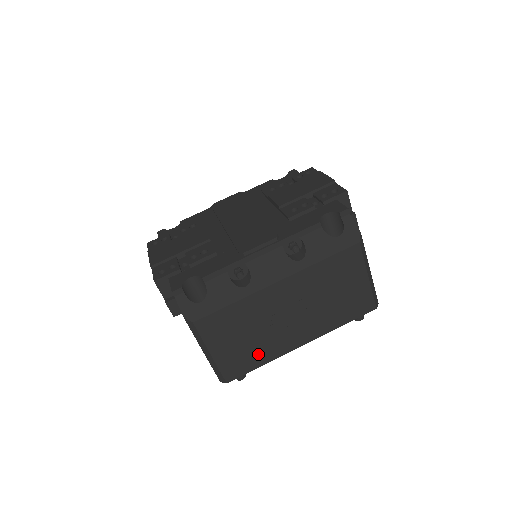
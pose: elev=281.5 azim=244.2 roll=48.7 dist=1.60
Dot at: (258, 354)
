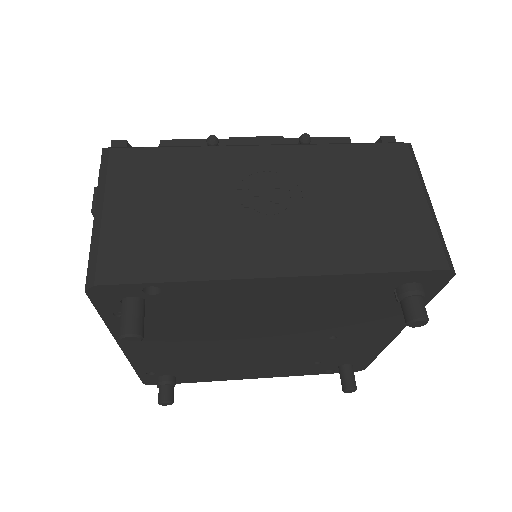
Dot at: (184, 252)
